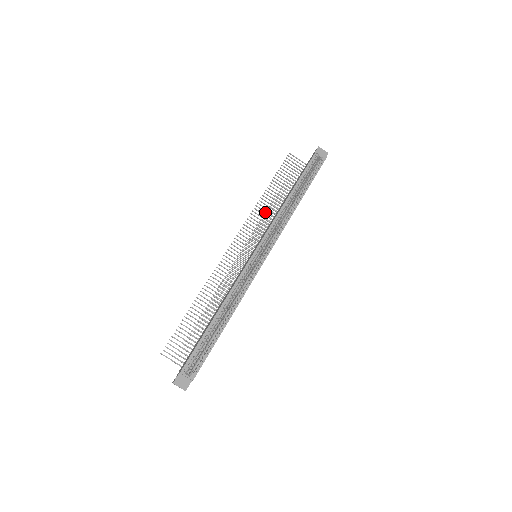
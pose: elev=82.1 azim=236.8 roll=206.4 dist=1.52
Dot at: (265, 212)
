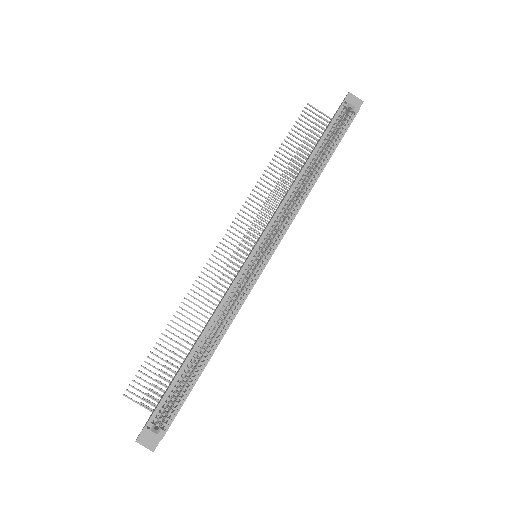
Dot at: (271, 191)
